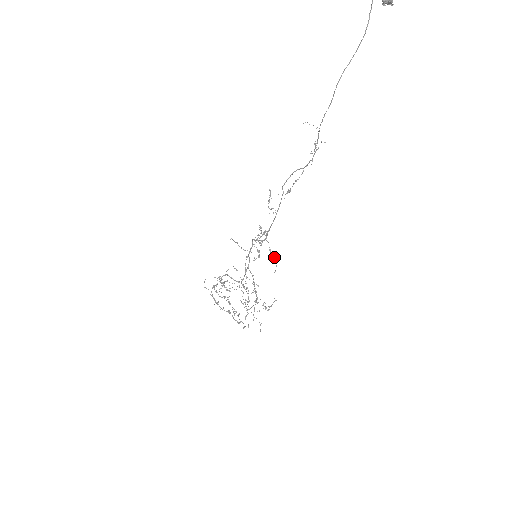
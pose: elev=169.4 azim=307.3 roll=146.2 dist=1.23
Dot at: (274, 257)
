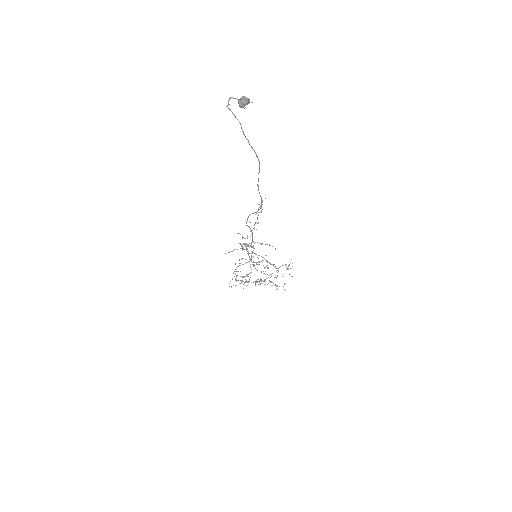
Dot at: occluded
